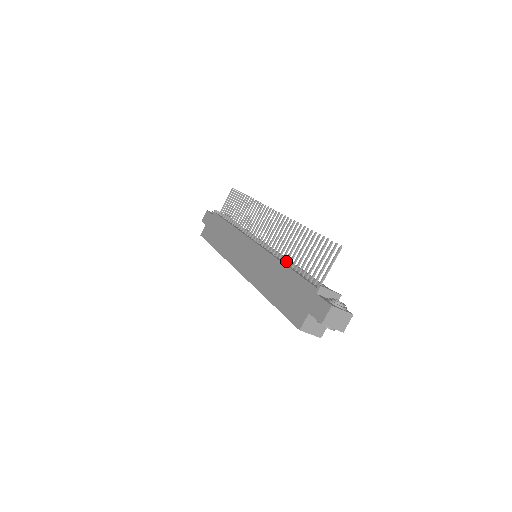
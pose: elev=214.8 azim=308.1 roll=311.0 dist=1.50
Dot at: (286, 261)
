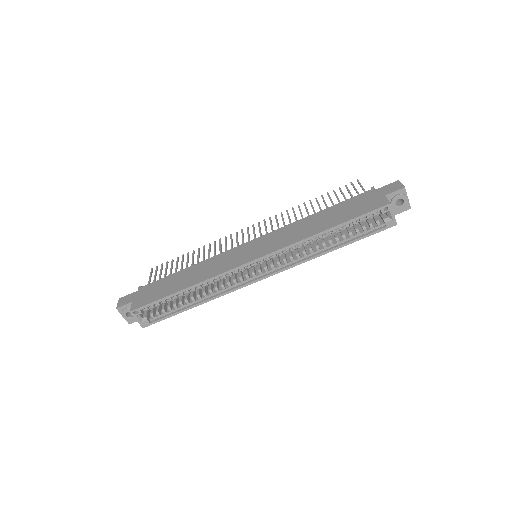
Dot at: occluded
